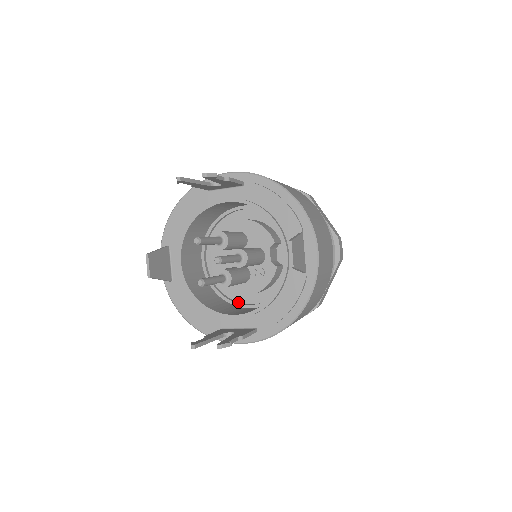
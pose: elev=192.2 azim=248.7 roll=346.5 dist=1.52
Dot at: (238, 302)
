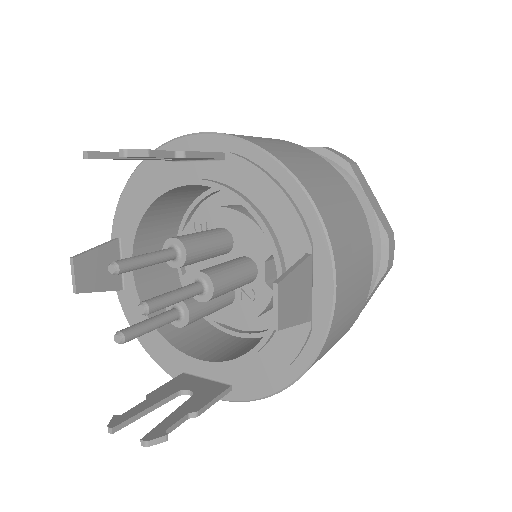
Dot at: occluded
